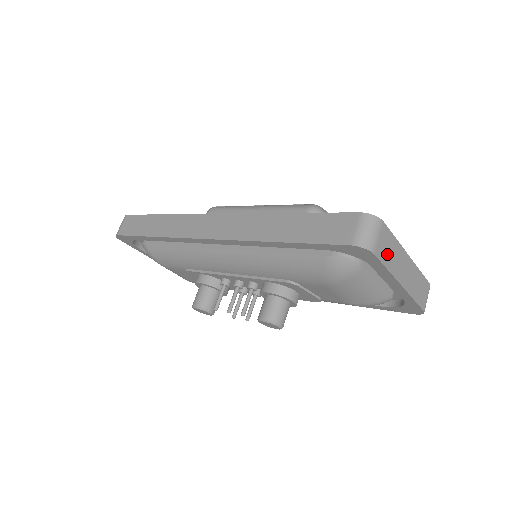
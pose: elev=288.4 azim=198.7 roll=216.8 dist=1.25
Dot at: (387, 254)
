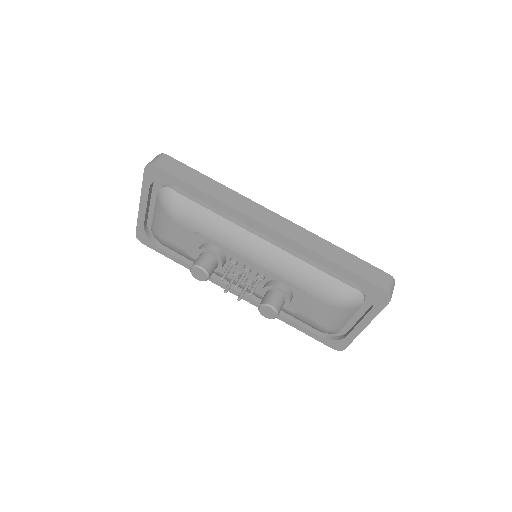
Dot at: occluded
